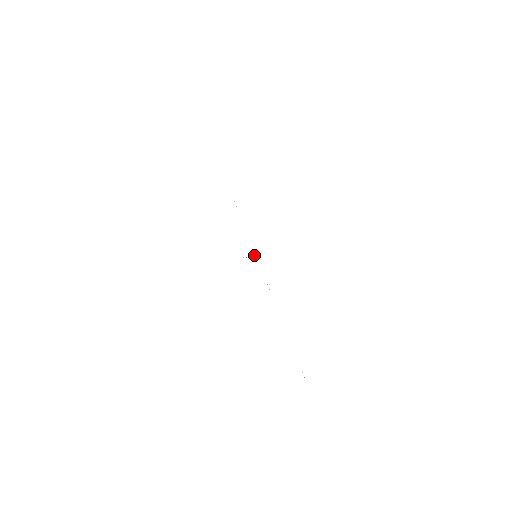
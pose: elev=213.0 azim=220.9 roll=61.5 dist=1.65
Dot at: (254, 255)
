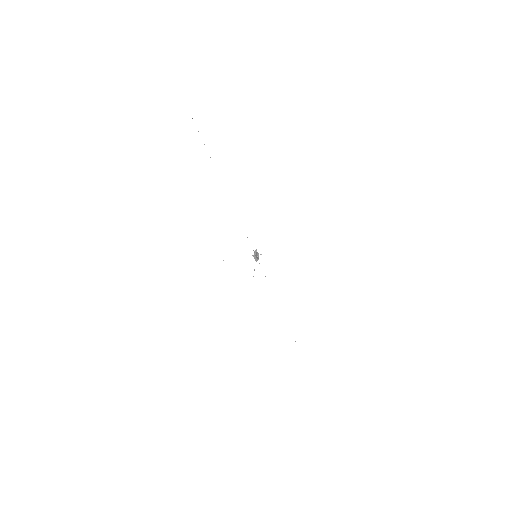
Dot at: (256, 258)
